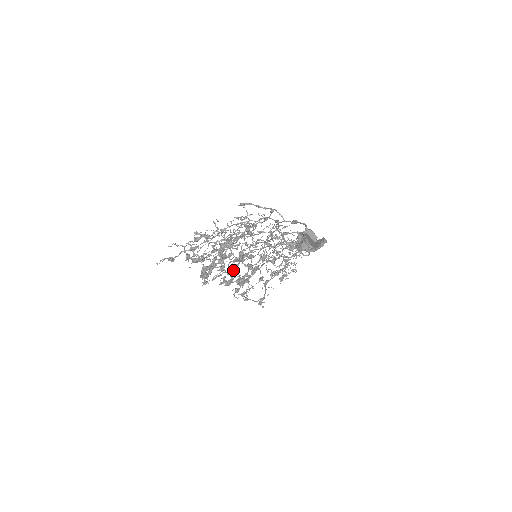
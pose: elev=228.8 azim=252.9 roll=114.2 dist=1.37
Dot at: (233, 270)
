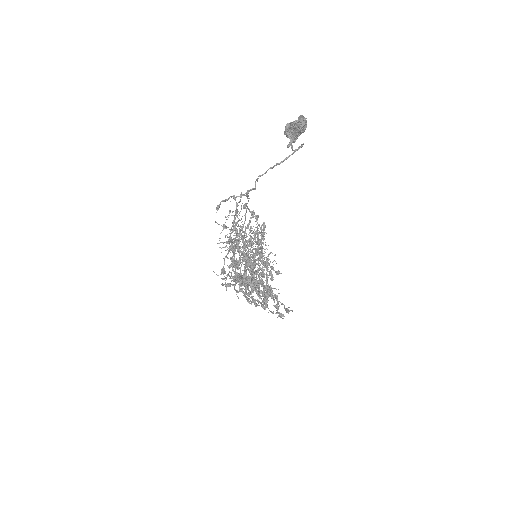
Dot at: (260, 277)
